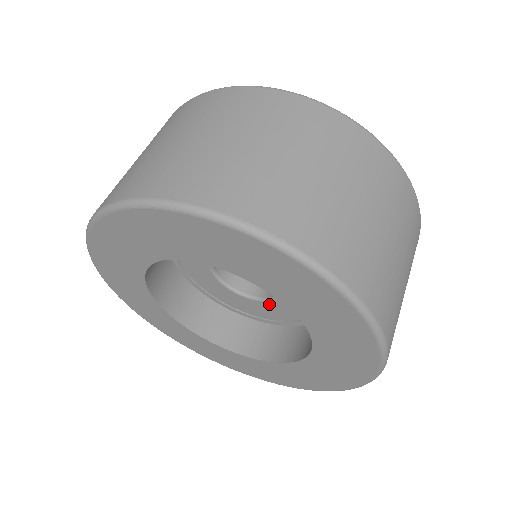
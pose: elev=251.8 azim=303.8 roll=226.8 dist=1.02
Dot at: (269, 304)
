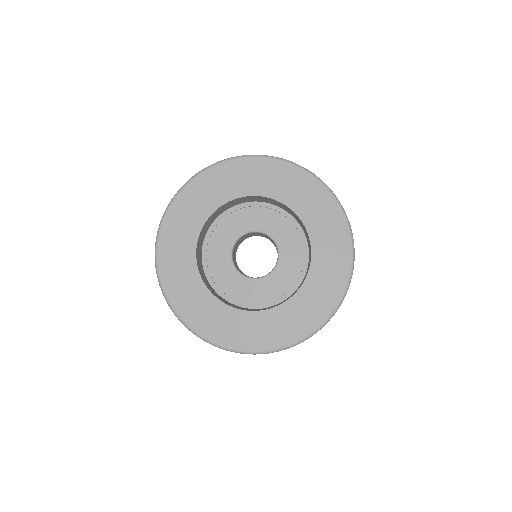
Dot at: (273, 276)
